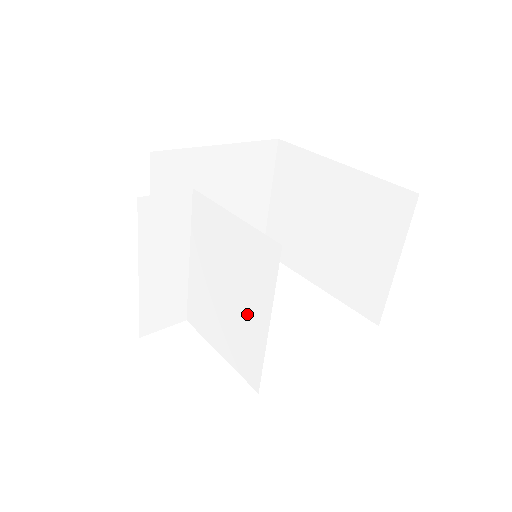
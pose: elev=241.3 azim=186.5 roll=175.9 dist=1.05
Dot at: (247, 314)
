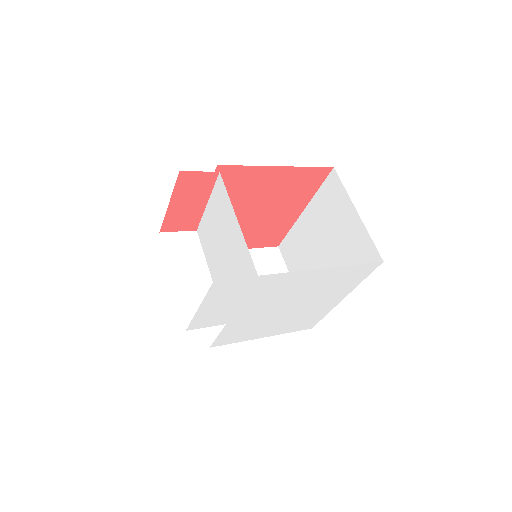
Dot at: (232, 238)
